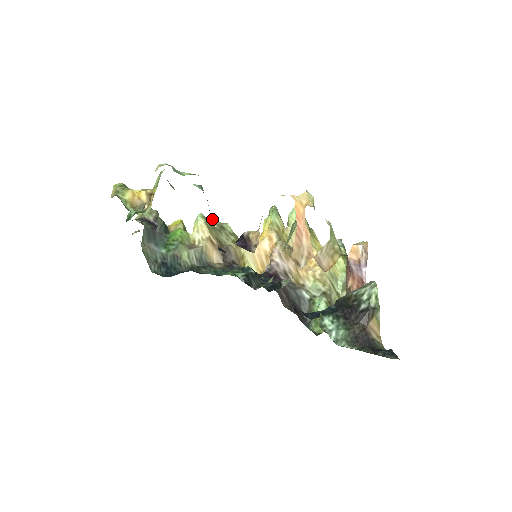
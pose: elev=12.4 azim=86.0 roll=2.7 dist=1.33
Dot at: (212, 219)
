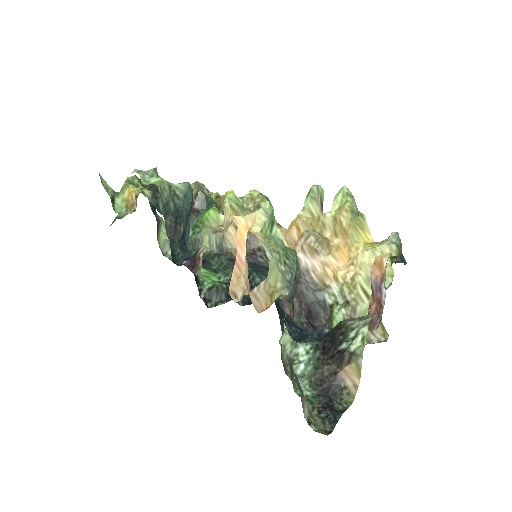
Dot at: (257, 193)
